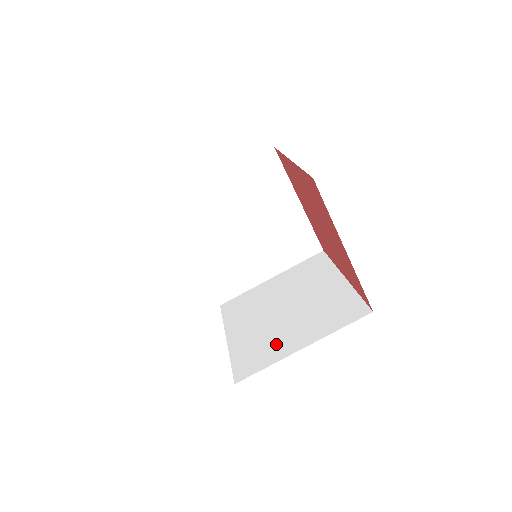
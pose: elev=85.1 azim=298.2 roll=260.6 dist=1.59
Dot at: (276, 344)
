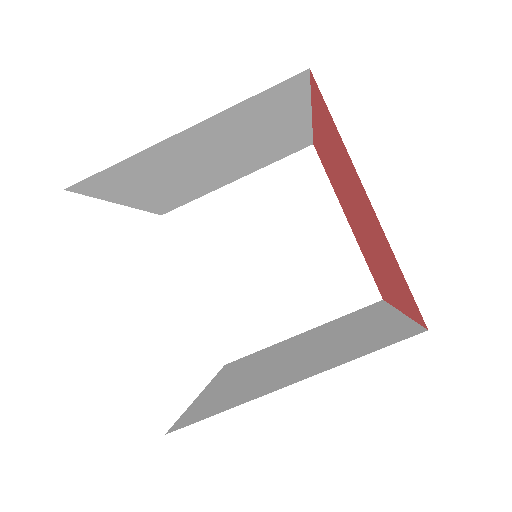
Dot at: (257, 386)
